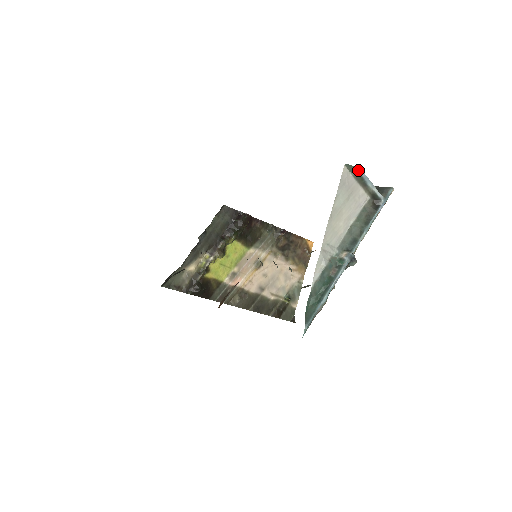
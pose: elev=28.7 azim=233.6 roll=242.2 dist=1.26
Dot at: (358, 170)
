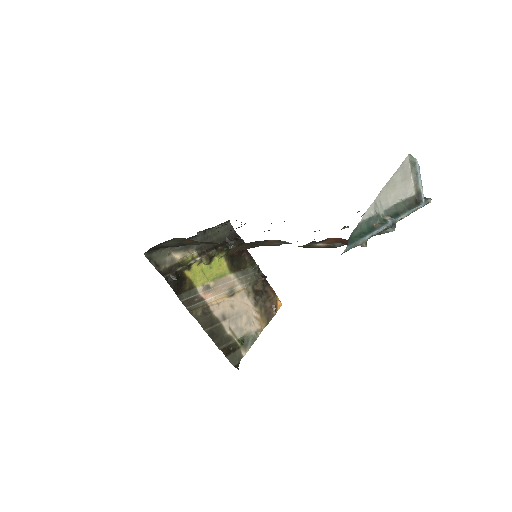
Dot at: (417, 164)
